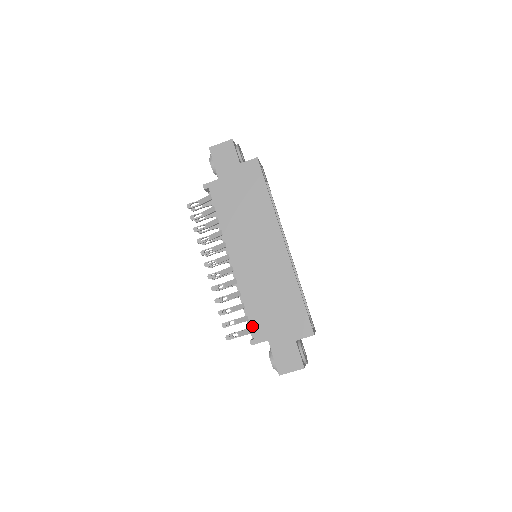
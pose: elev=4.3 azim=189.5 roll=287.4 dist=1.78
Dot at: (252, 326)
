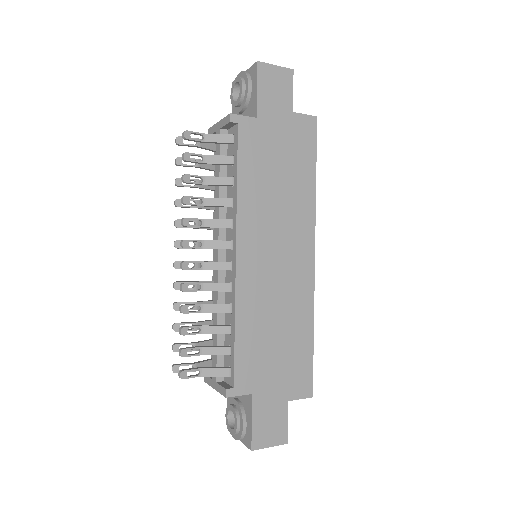
Dot at: (236, 367)
